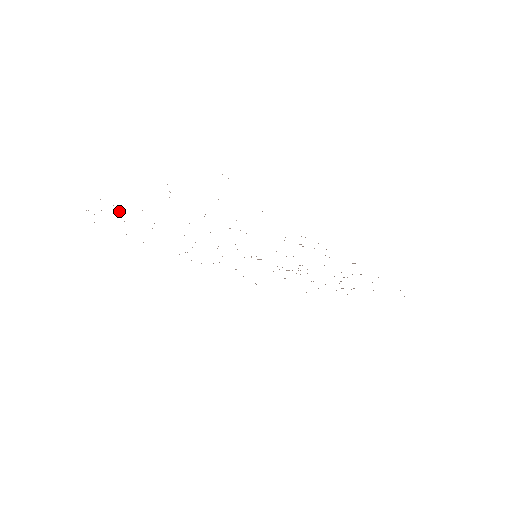
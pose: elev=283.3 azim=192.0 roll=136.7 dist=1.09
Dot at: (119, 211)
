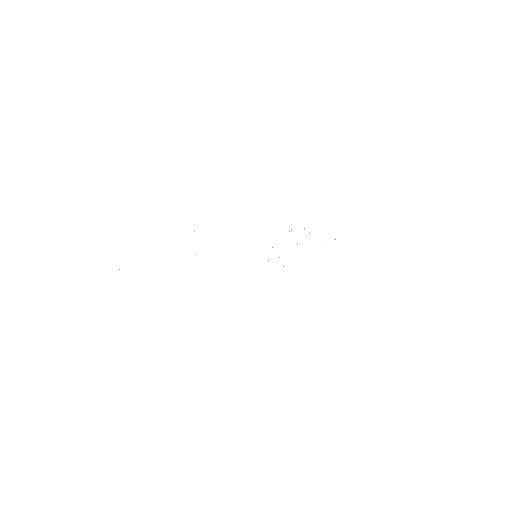
Dot at: occluded
